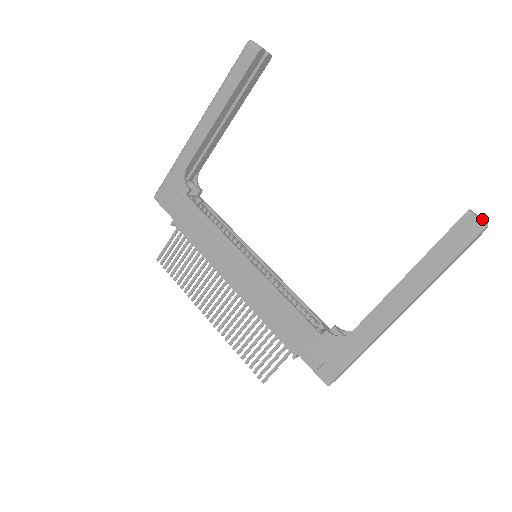
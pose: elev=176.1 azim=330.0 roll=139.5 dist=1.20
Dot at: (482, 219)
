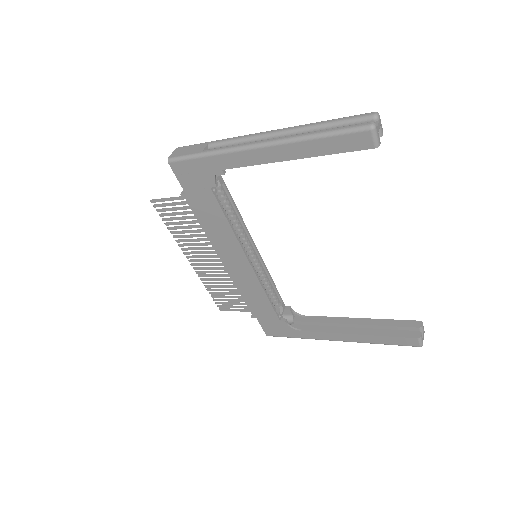
Dot at: occluded
